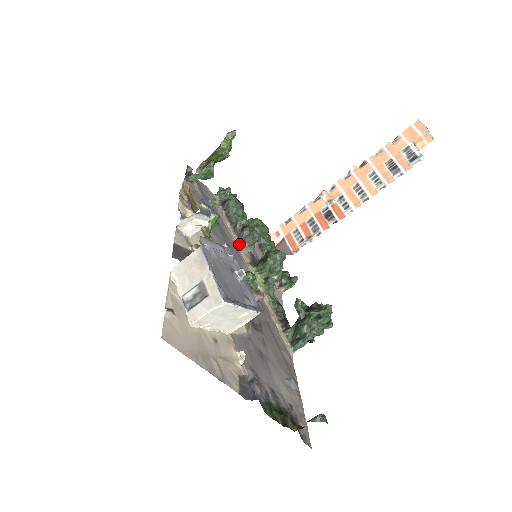
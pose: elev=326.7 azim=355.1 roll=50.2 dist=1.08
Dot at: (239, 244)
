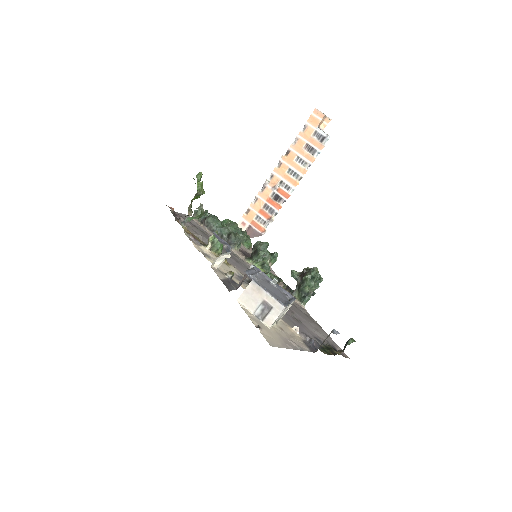
Dot at: occluded
